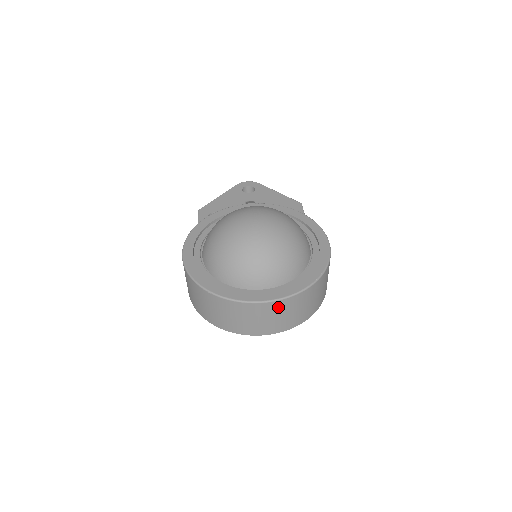
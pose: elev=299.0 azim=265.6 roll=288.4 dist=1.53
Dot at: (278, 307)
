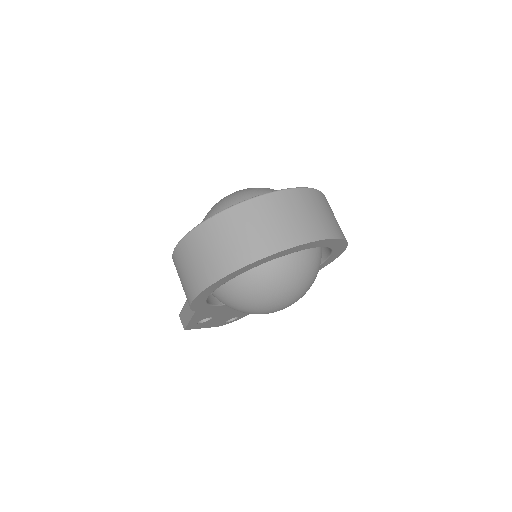
Dot at: (296, 199)
